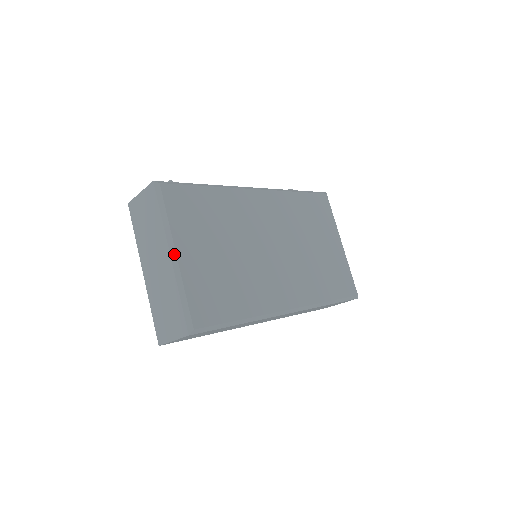
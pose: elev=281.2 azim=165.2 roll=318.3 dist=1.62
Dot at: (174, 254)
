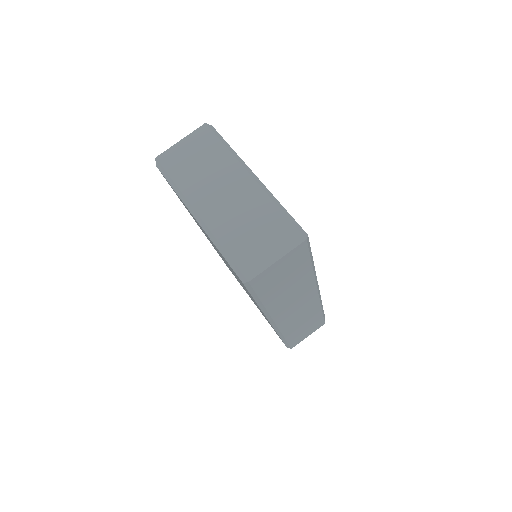
Dot at: (254, 176)
